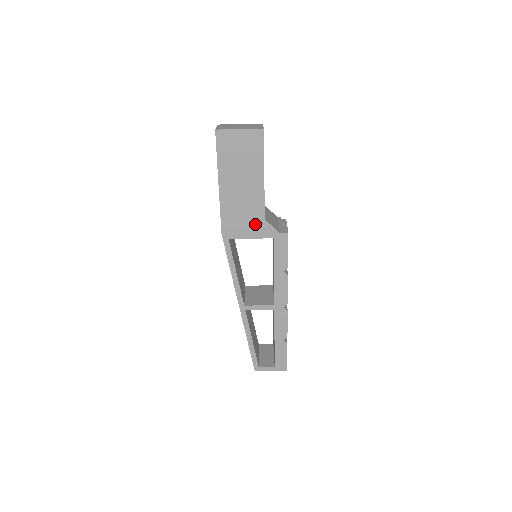
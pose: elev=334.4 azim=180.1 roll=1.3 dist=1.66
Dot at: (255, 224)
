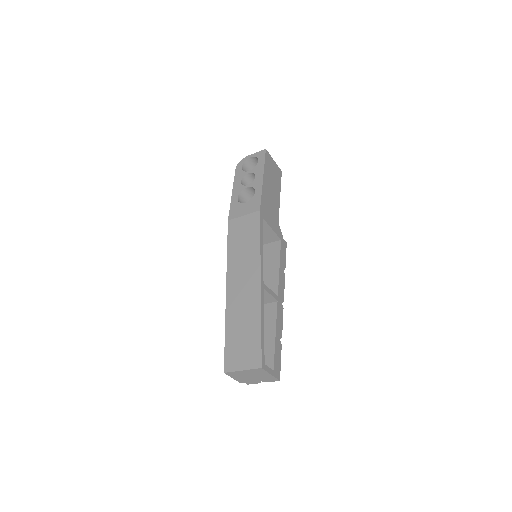
Dot at: (274, 221)
